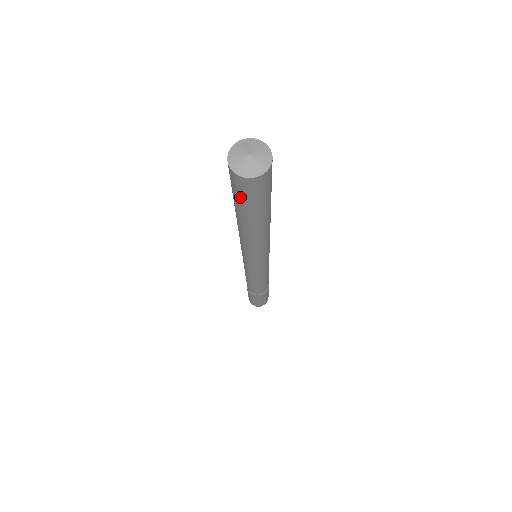
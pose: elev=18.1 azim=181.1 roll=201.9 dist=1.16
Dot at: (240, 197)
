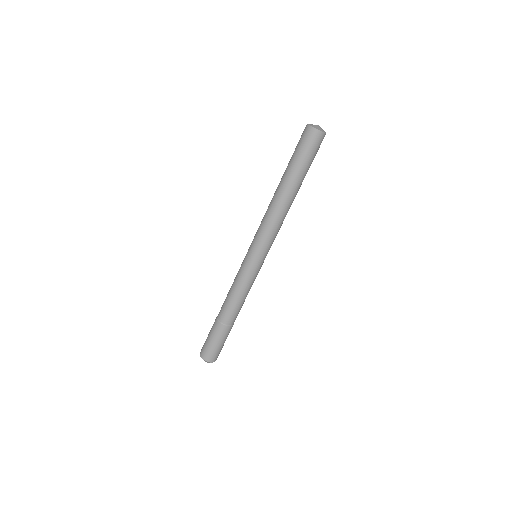
Dot at: (301, 150)
